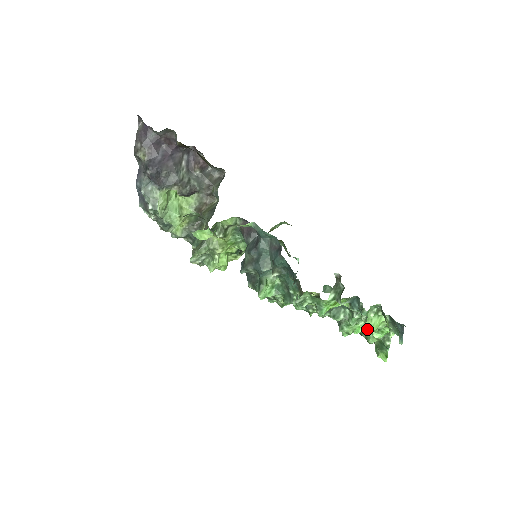
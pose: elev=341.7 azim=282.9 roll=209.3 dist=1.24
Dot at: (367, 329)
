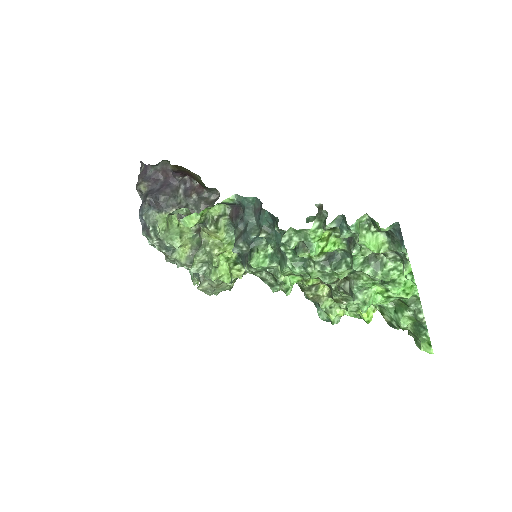
Dot at: (378, 278)
